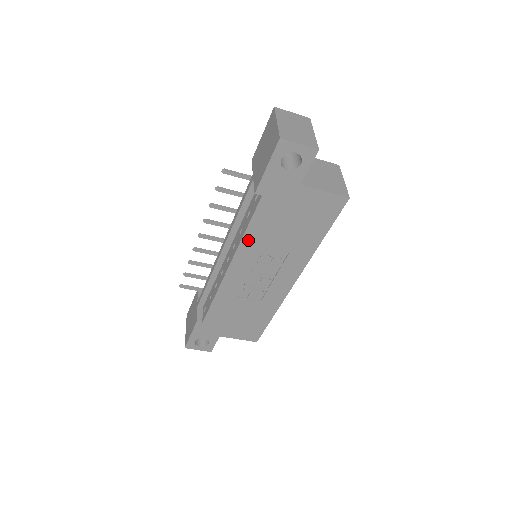
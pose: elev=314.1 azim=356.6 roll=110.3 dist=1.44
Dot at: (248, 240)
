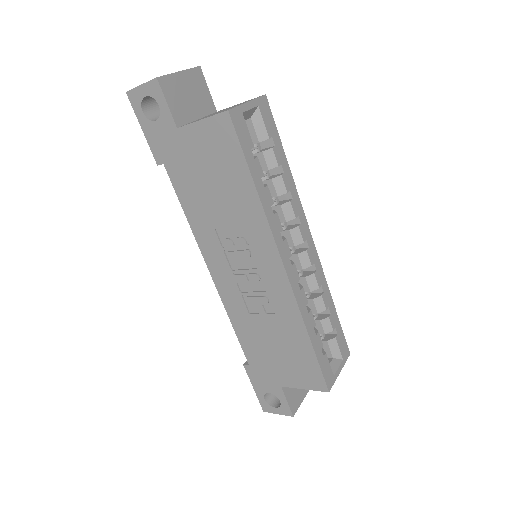
Dot at: (196, 226)
